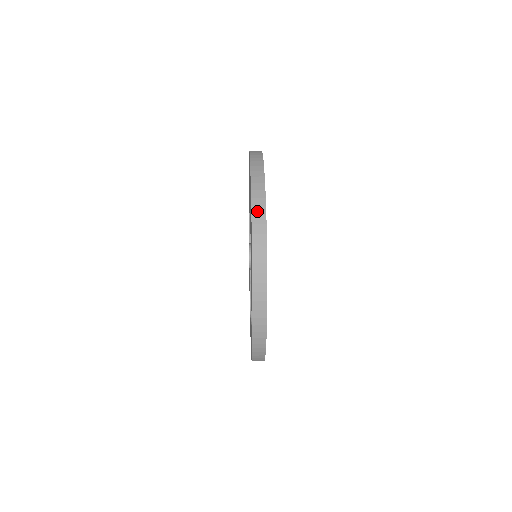
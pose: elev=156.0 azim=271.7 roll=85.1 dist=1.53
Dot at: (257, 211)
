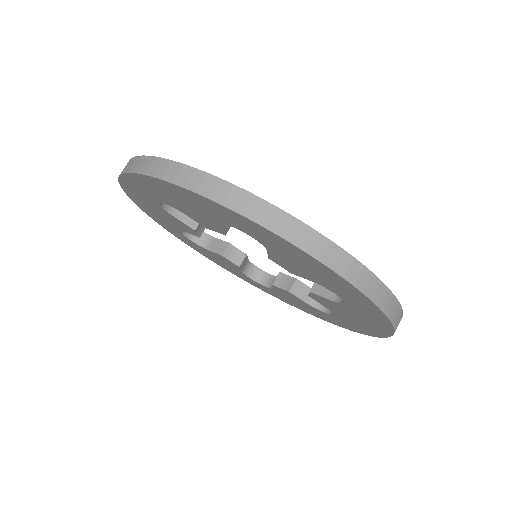
Dot at: occluded
